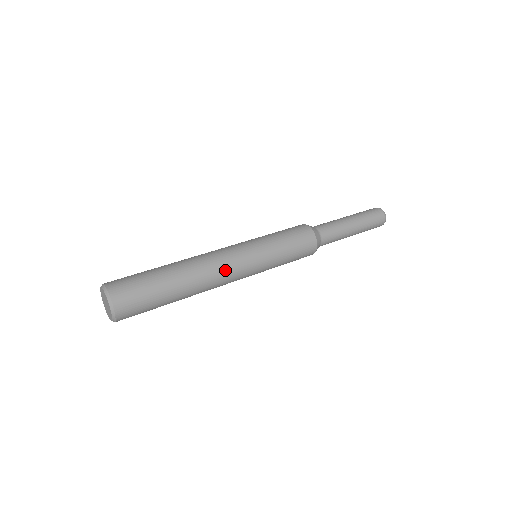
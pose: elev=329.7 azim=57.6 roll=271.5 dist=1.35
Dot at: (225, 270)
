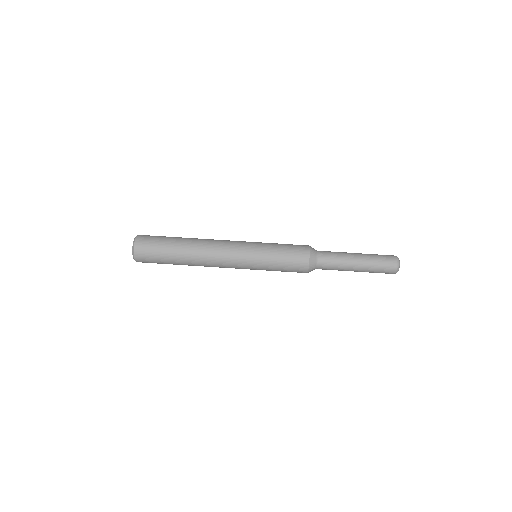
Dot at: (220, 267)
